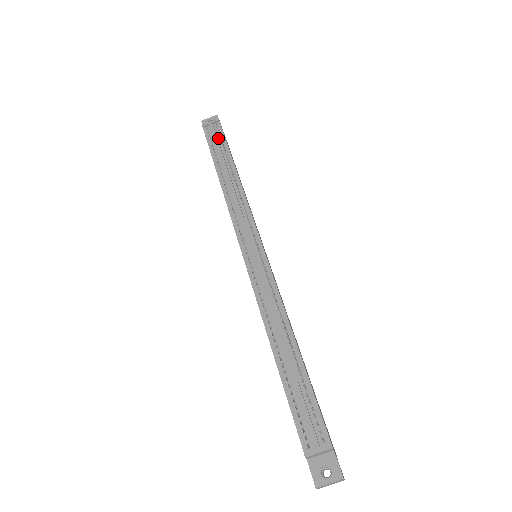
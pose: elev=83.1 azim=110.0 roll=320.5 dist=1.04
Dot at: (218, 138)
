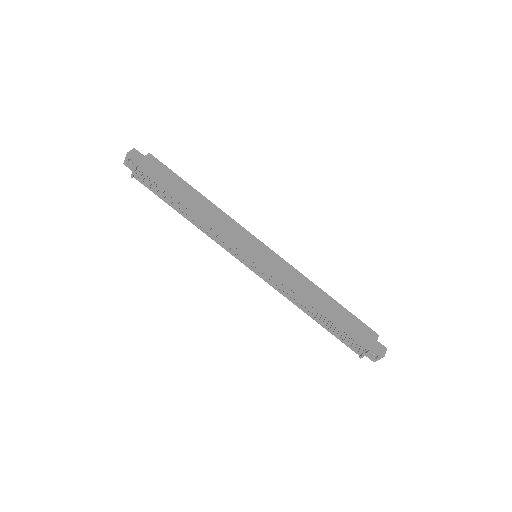
Dot at: (152, 183)
